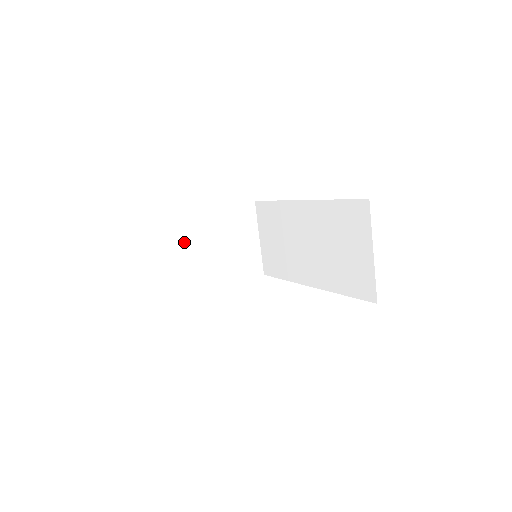
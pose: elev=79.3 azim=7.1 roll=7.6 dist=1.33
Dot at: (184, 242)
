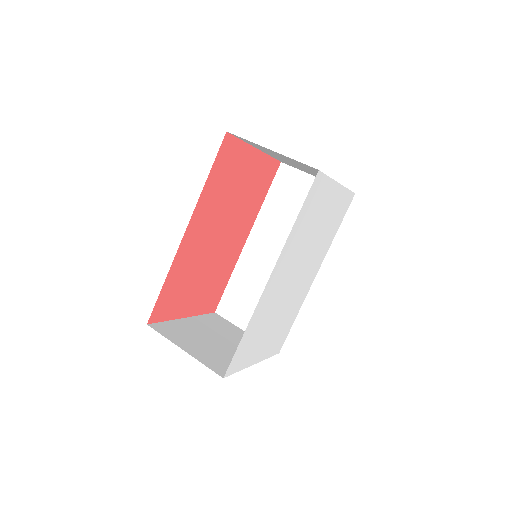
Dot at: (188, 338)
